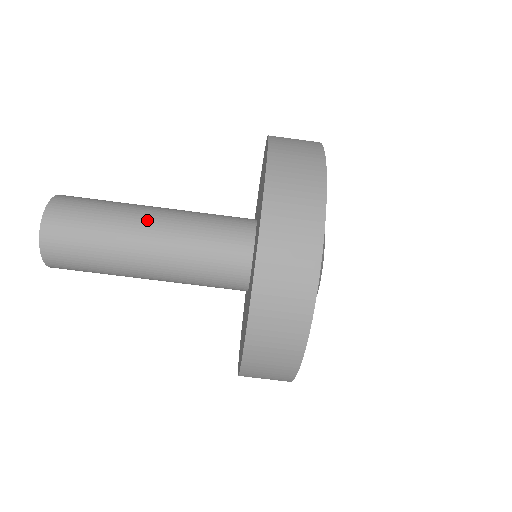
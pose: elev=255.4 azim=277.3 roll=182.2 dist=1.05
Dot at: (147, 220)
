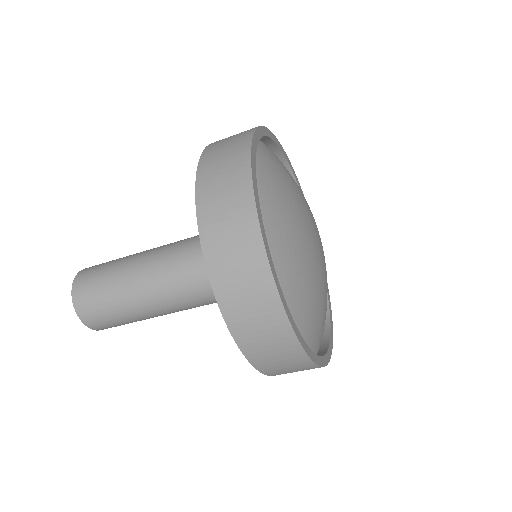
Dot at: (149, 254)
